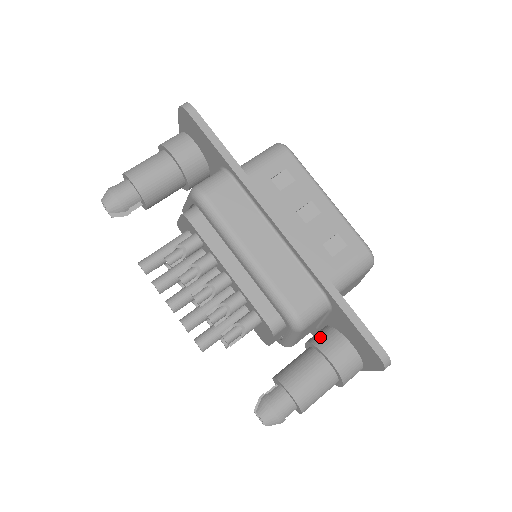
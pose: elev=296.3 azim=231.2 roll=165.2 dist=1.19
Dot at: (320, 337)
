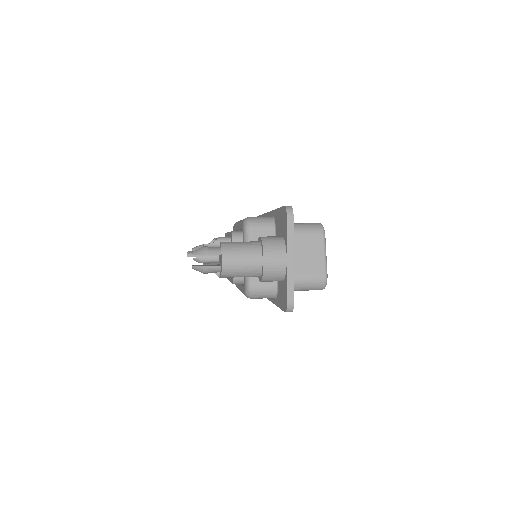
Dot at: occluded
